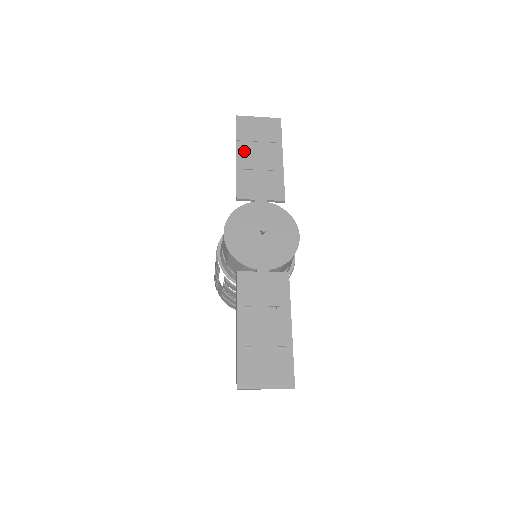
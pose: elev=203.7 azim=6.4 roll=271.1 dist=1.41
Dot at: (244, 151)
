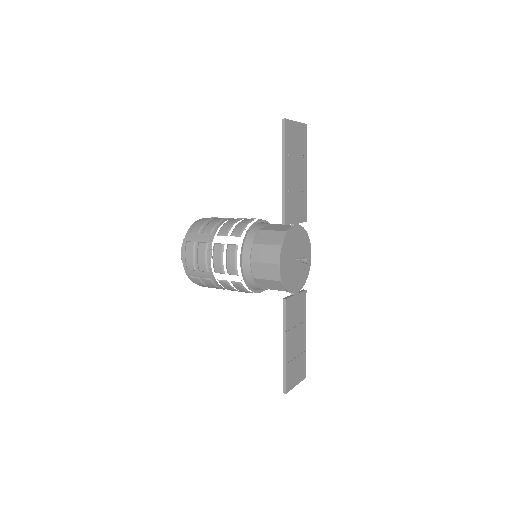
Dot at: (289, 167)
